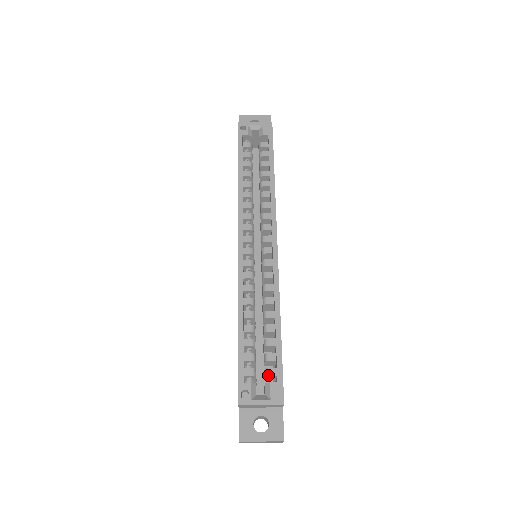
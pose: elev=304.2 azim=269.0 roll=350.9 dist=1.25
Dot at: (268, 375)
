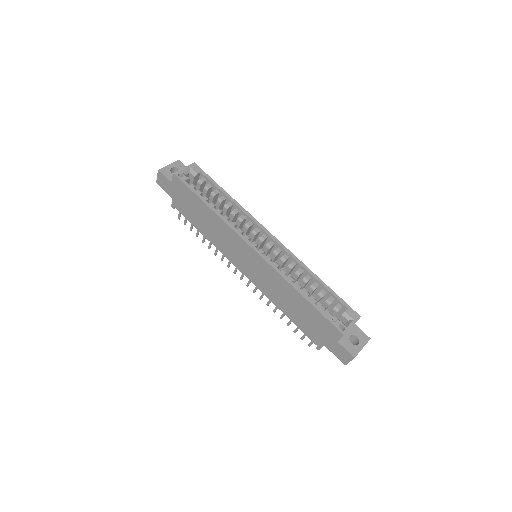
Dot at: occluded
